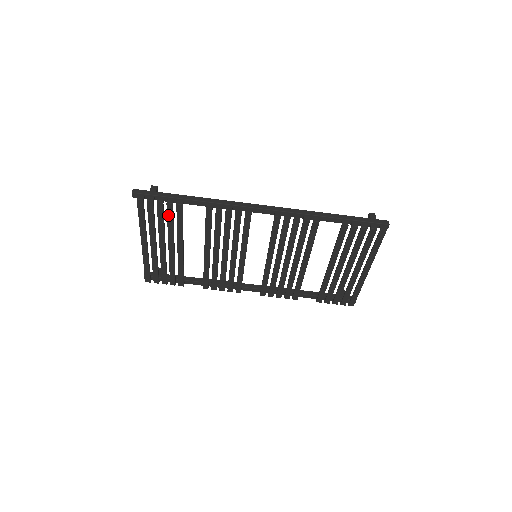
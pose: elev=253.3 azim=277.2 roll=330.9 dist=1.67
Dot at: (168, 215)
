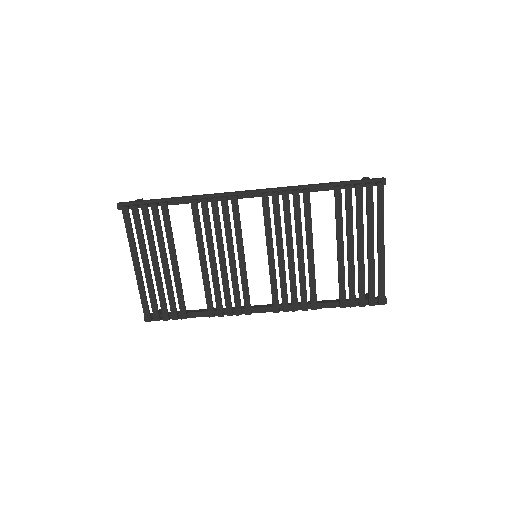
Dot at: (154, 220)
